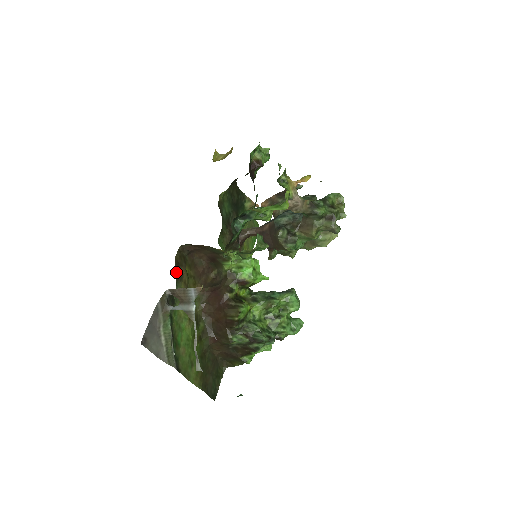
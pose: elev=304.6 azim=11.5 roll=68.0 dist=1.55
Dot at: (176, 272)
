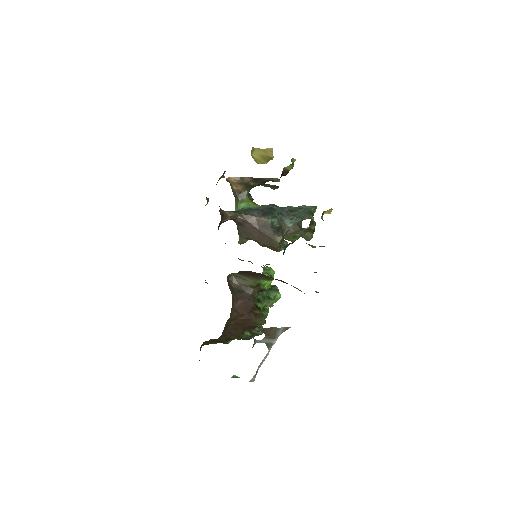
Dot at: occluded
